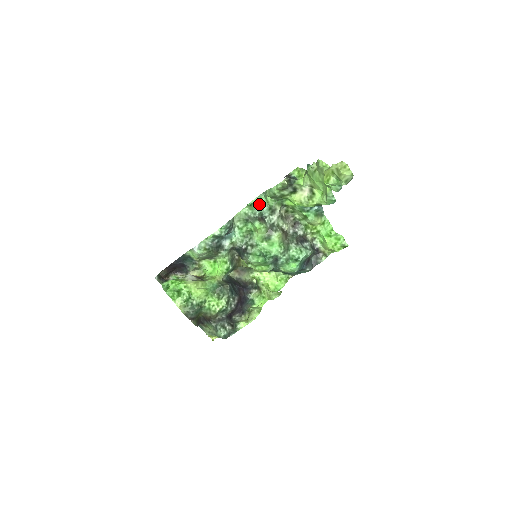
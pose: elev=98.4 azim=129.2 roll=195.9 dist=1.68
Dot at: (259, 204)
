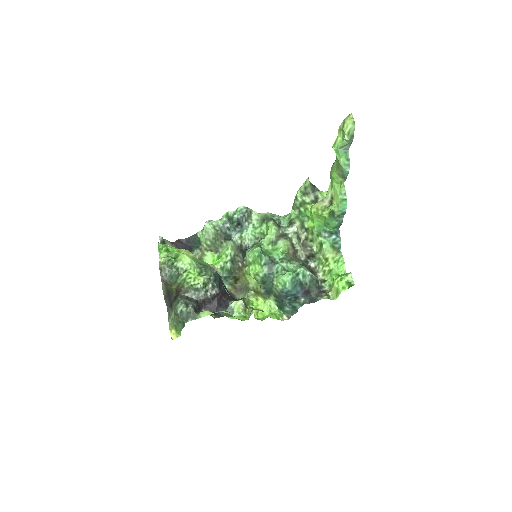
Dot at: (282, 217)
